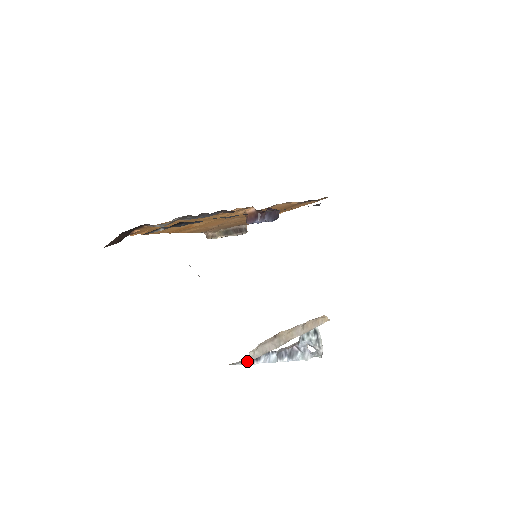
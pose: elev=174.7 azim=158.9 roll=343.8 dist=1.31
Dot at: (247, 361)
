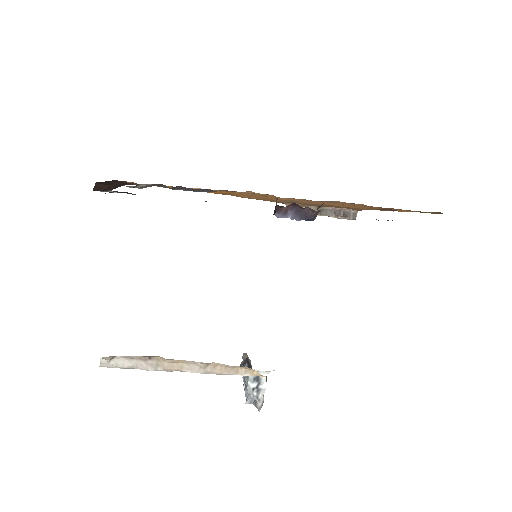
Dot at: (243, 361)
